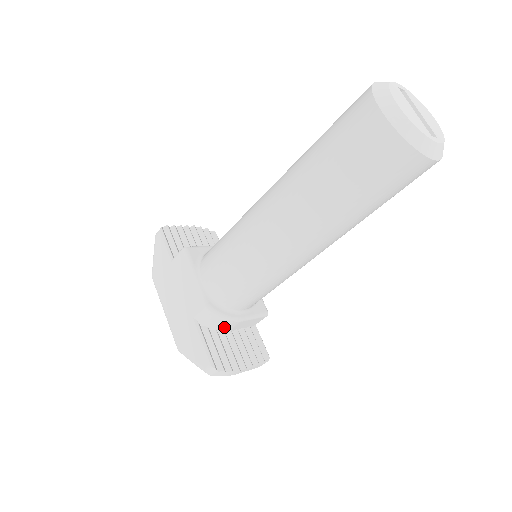
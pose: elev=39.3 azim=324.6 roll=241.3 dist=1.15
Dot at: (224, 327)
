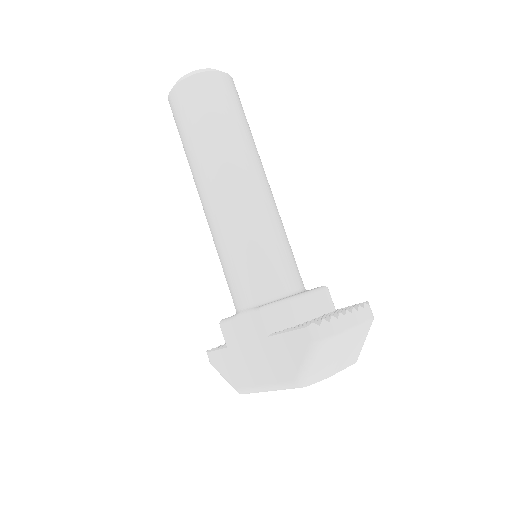
Dot at: (297, 315)
